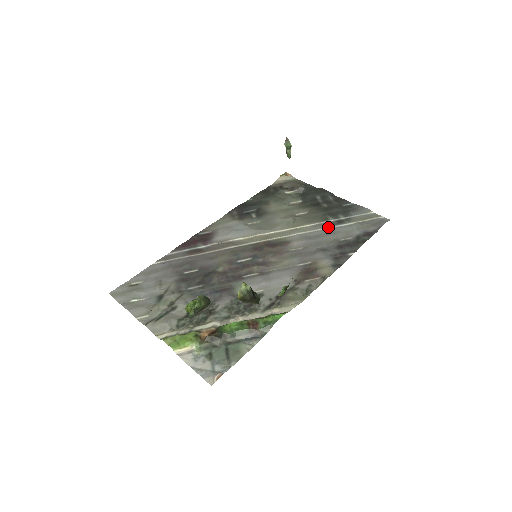
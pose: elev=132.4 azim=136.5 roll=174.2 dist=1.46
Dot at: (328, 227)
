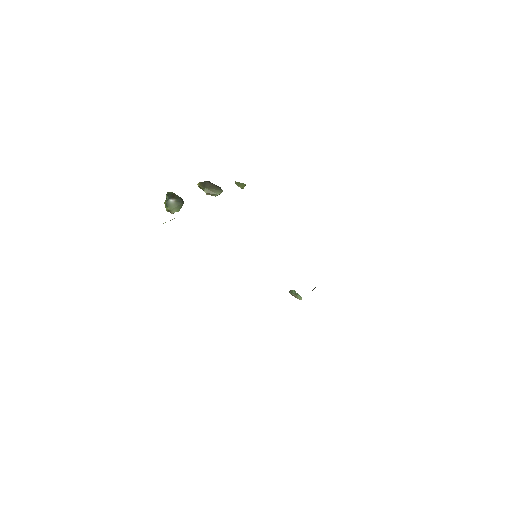
Dot at: occluded
